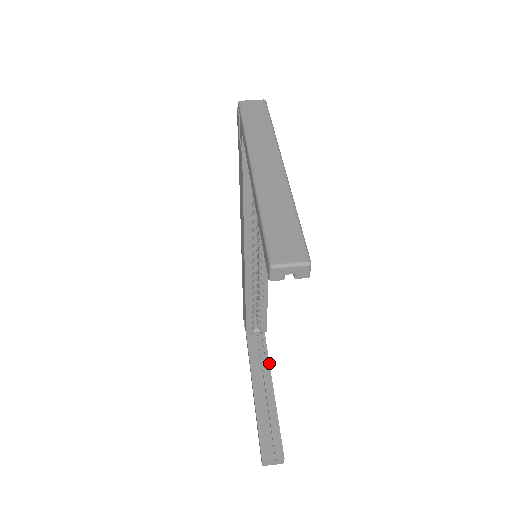
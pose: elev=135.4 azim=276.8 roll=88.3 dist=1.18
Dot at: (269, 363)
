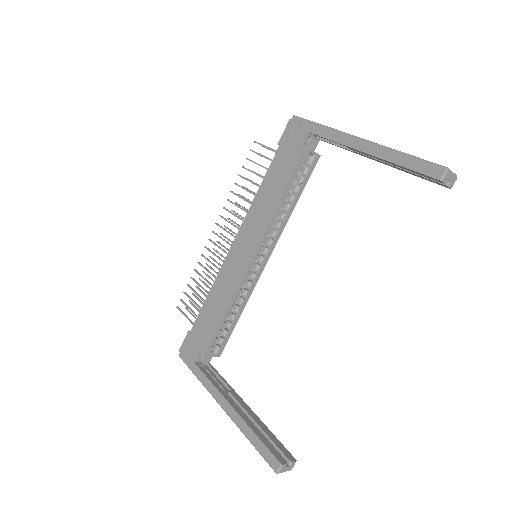
Dot at: occluded
